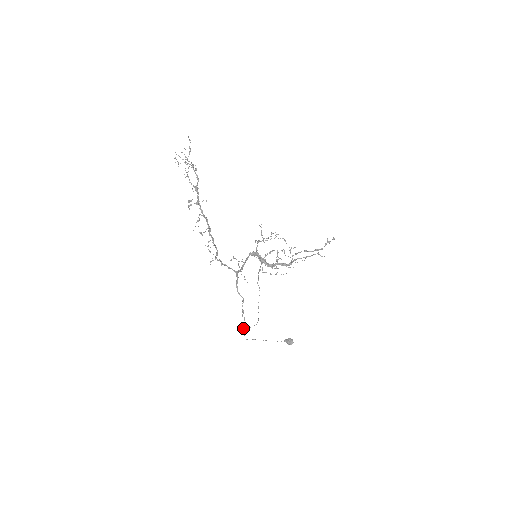
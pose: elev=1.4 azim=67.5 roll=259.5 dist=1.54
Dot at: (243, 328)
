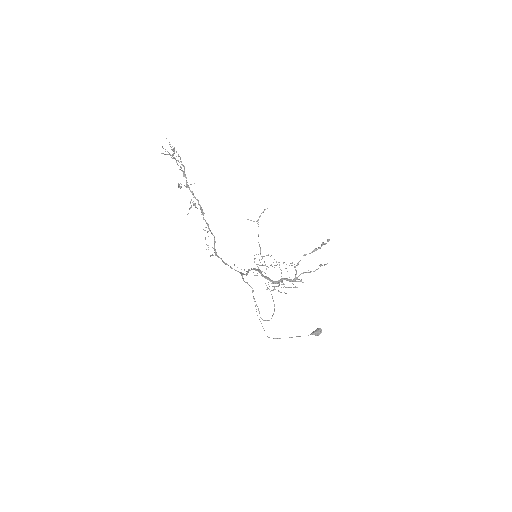
Dot at: occluded
